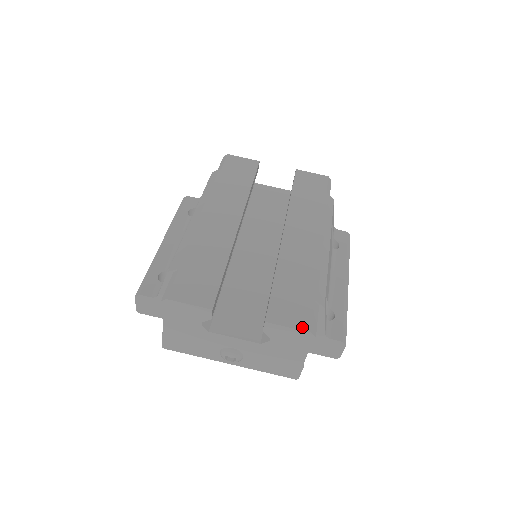
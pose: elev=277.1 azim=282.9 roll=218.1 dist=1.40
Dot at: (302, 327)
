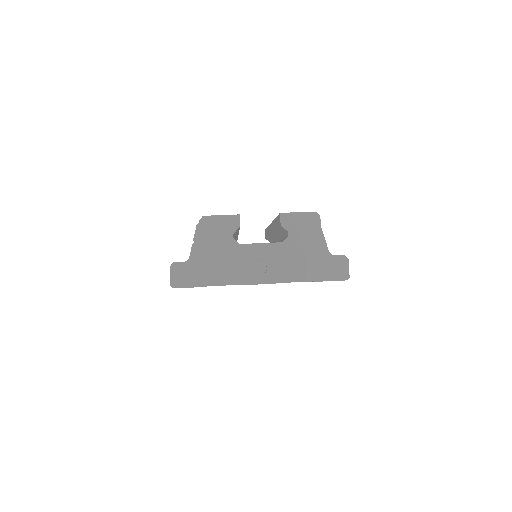
Dot at: (308, 212)
